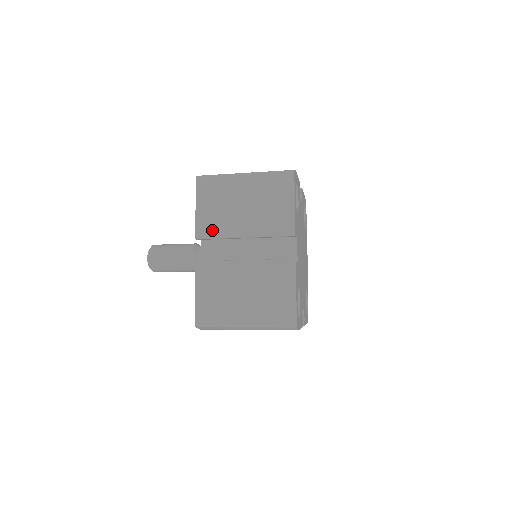
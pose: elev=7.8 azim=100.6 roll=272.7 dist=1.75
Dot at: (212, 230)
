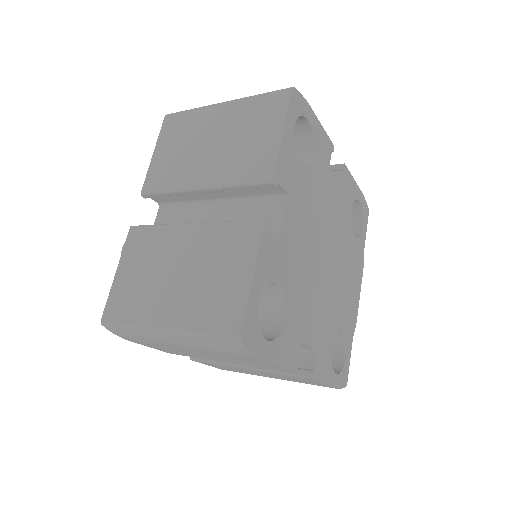
Dot at: (163, 181)
